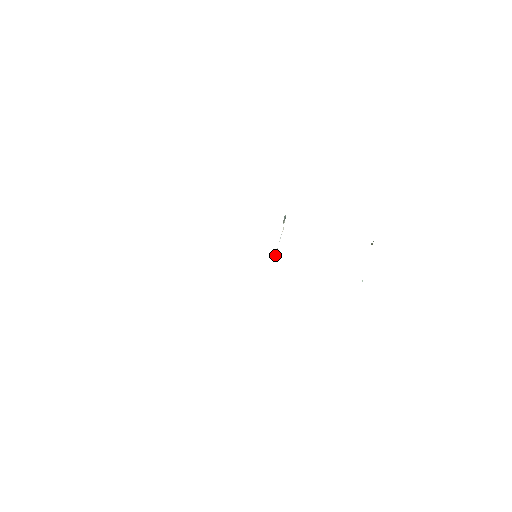
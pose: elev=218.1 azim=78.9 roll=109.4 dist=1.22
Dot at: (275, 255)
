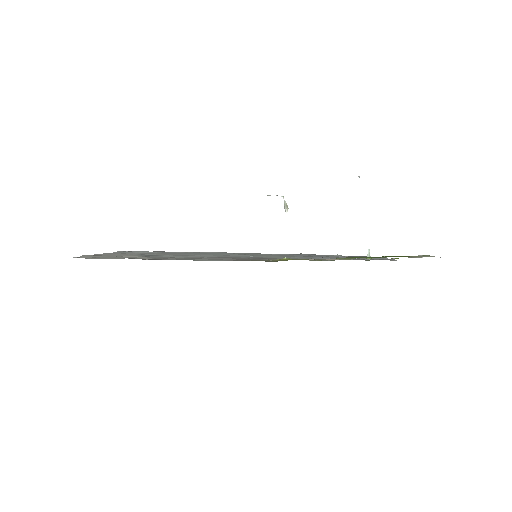
Dot at: occluded
